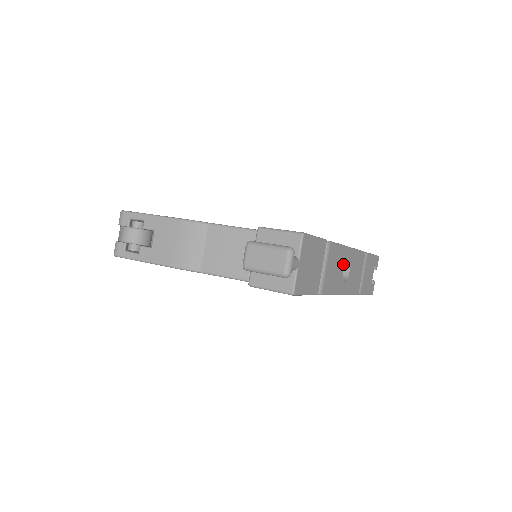
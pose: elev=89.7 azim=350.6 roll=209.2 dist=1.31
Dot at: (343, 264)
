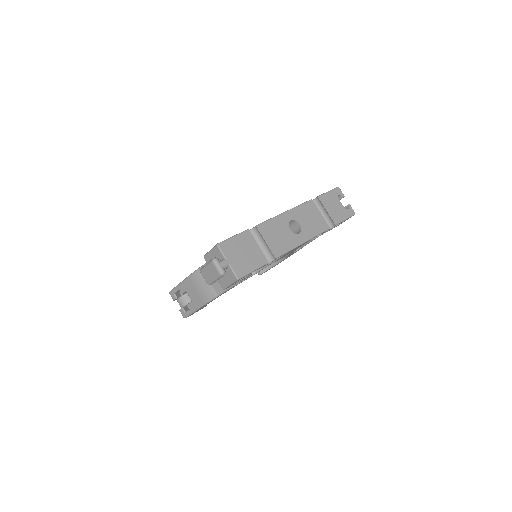
Dot at: (285, 226)
